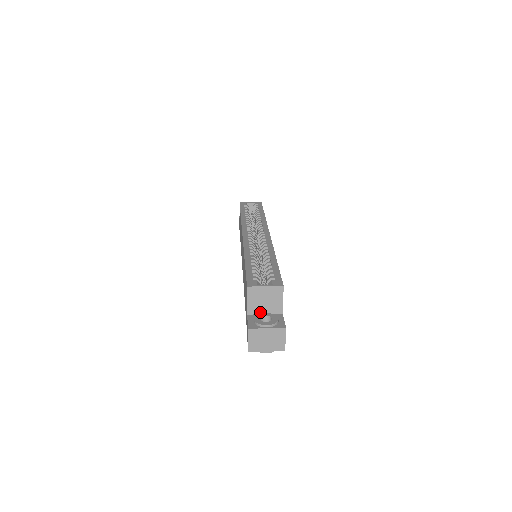
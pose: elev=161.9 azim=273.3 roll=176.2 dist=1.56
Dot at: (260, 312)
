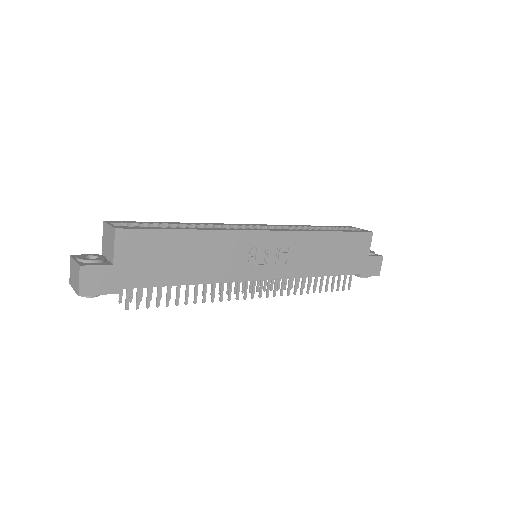
Dot at: (106, 255)
